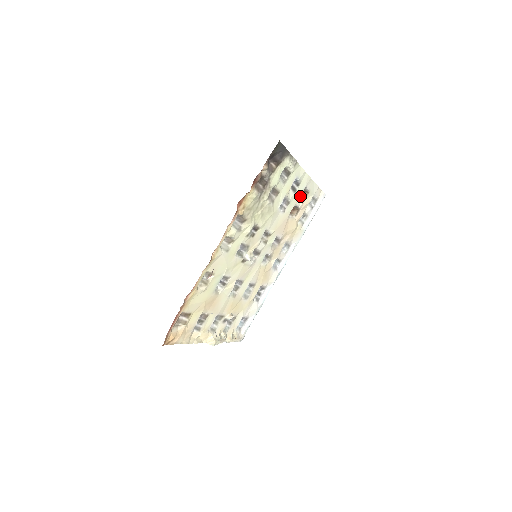
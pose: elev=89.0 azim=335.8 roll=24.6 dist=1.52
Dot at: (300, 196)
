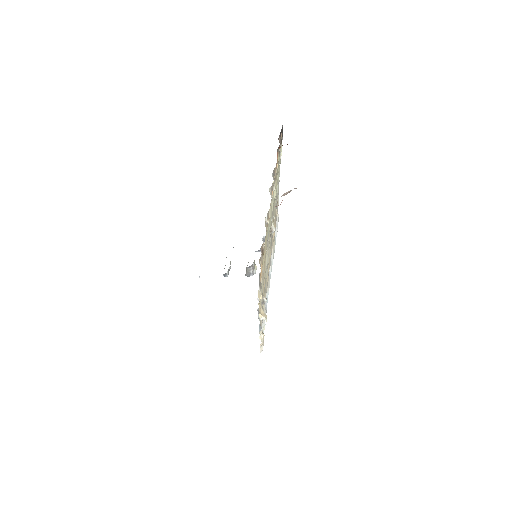
Dot at: occluded
